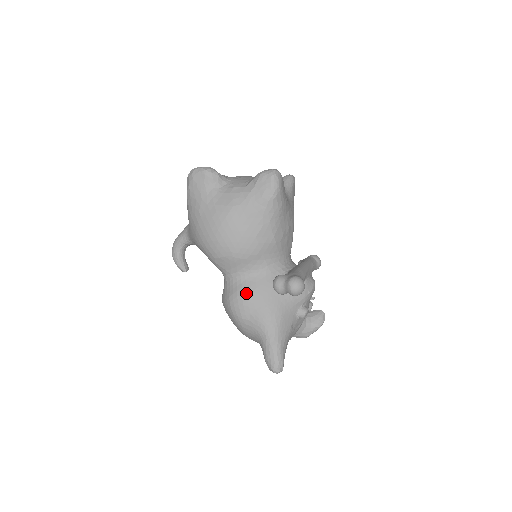
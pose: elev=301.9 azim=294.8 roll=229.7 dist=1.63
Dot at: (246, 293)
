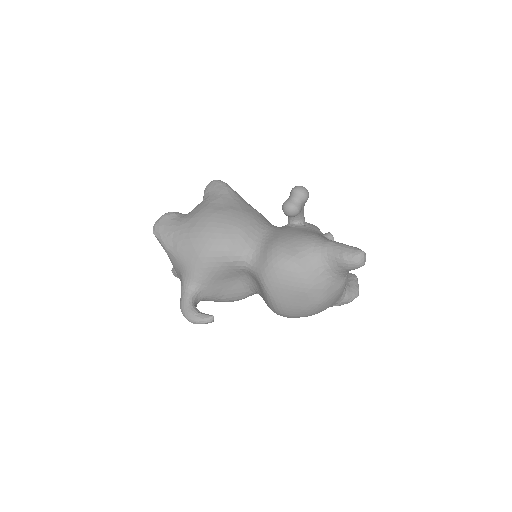
Dot at: (275, 241)
